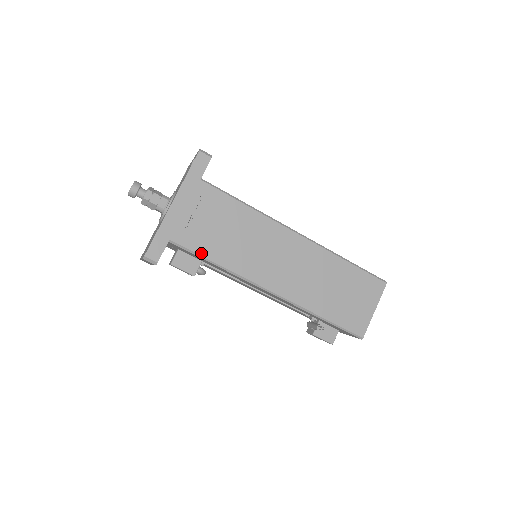
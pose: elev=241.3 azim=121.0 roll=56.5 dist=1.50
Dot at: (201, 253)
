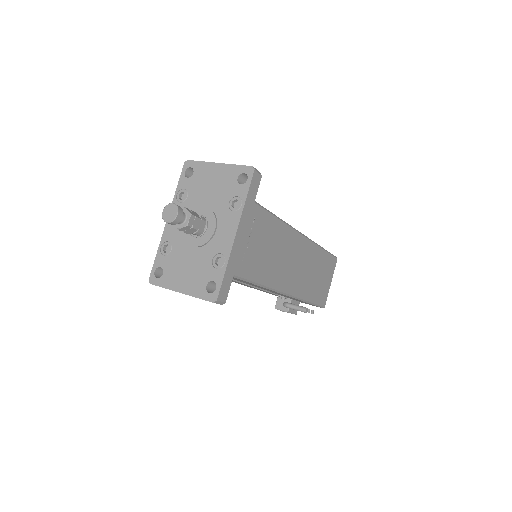
Dot at: (252, 279)
